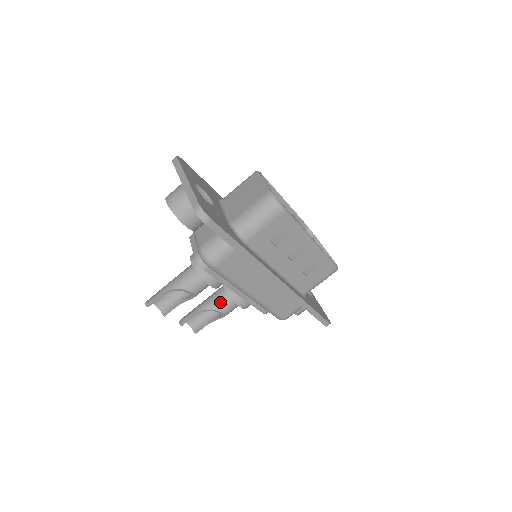
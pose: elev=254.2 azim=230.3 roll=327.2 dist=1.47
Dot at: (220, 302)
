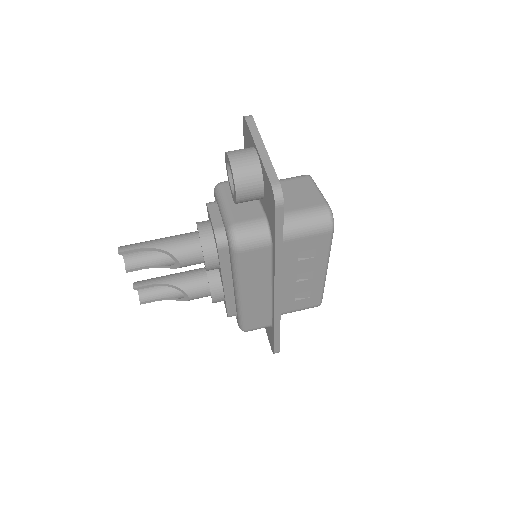
Dot at: (193, 285)
